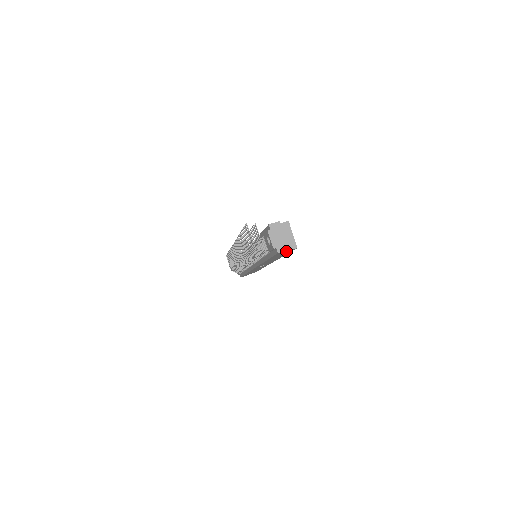
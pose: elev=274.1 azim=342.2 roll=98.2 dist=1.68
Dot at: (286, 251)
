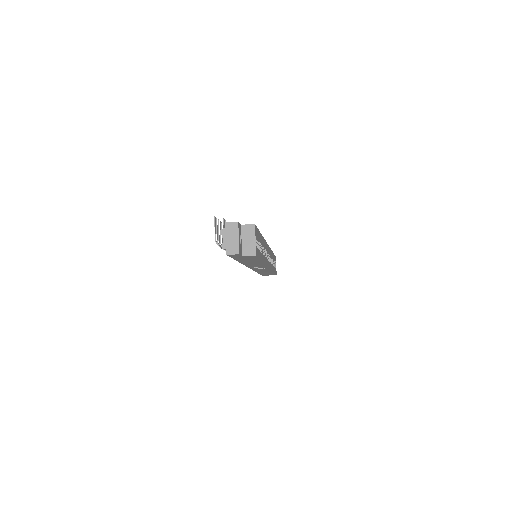
Dot at: (243, 255)
